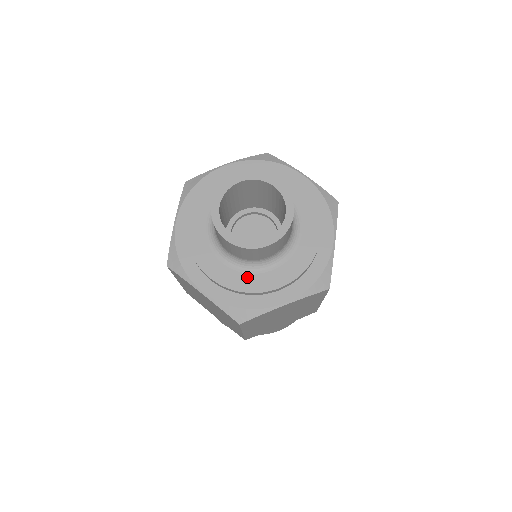
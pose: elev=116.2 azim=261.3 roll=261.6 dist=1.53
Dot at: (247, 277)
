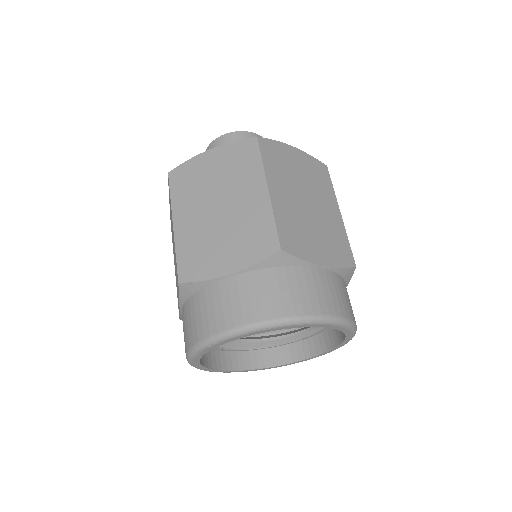
Dot at: occluded
